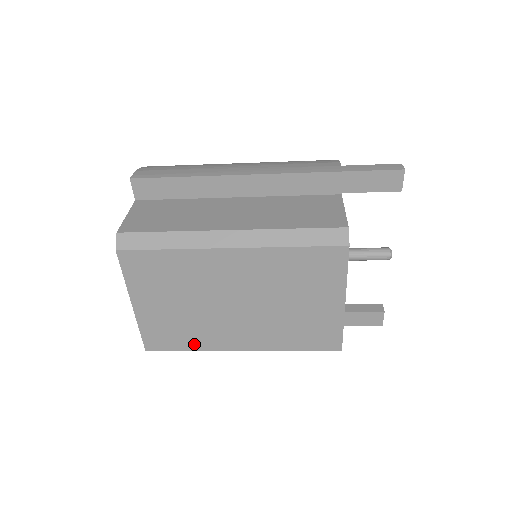
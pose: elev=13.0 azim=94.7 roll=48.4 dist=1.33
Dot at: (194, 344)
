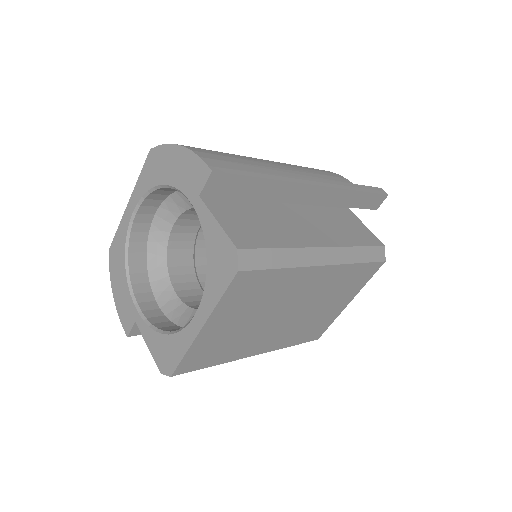
Dot at: (224, 358)
